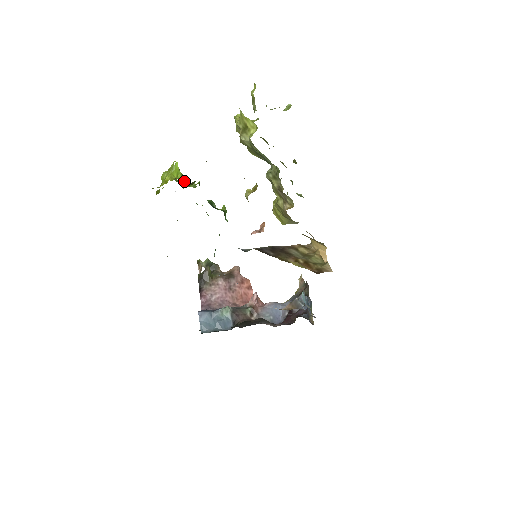
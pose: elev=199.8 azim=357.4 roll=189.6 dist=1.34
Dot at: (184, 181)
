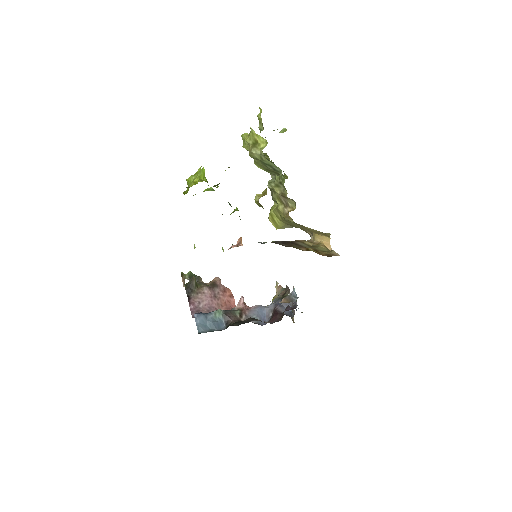
Dot at: occluded
